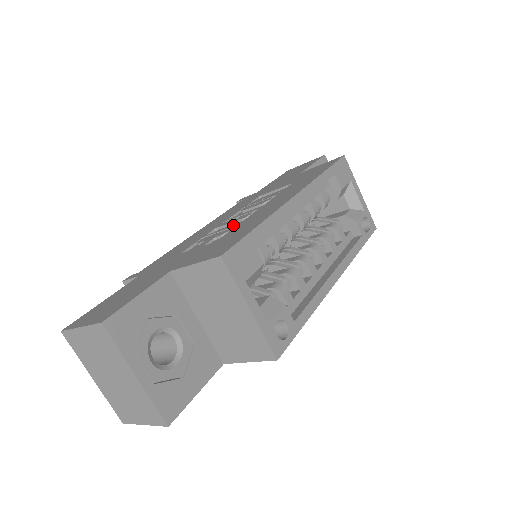
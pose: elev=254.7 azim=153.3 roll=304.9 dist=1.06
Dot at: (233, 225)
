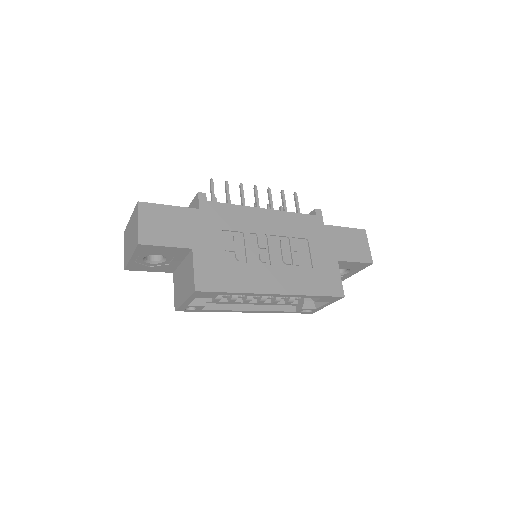
Dot at: (255, 252)
